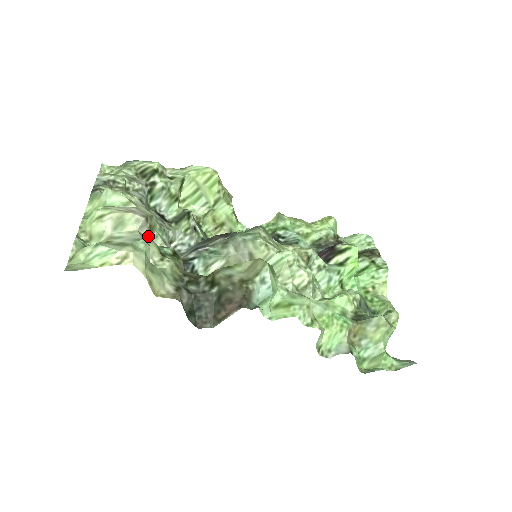
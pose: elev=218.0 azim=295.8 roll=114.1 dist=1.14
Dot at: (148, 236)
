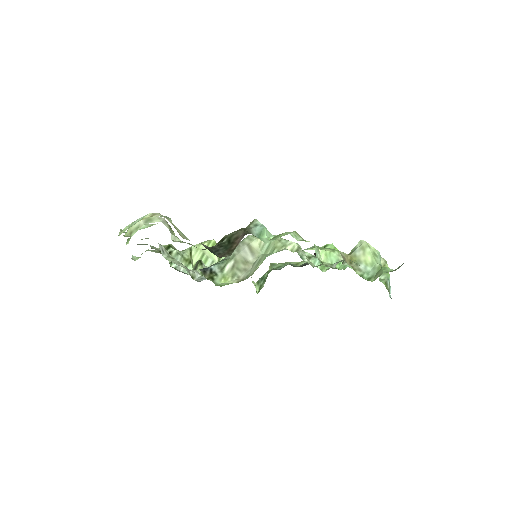
Dot at: occluded
